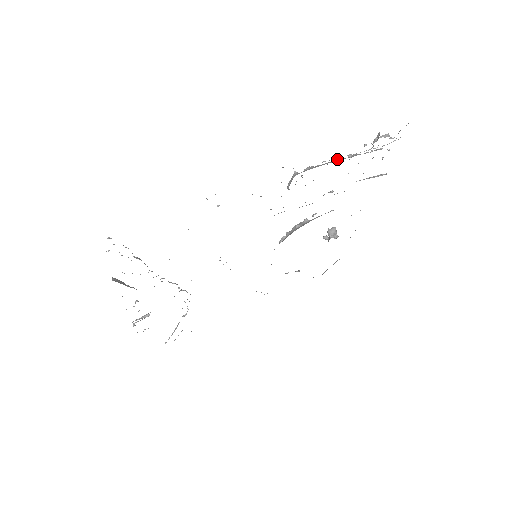
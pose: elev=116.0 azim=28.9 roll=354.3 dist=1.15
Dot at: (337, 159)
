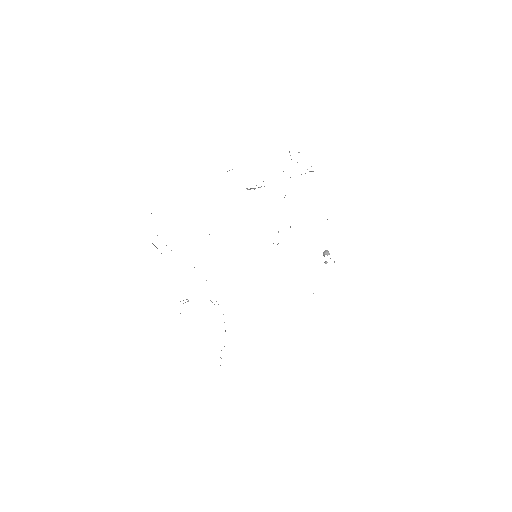
Dot at: occluded
